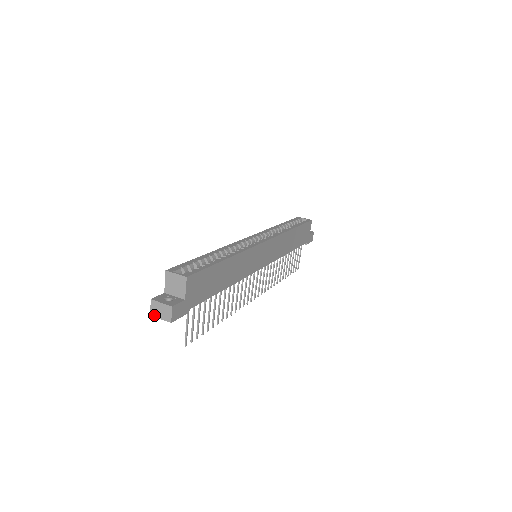
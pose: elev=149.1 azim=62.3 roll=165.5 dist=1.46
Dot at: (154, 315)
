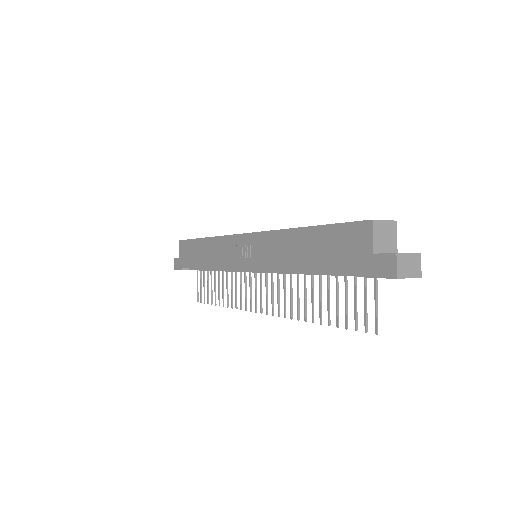
Dot at: (402, 276)
